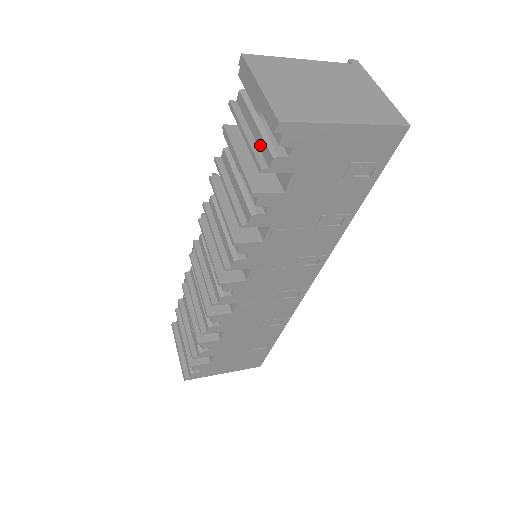
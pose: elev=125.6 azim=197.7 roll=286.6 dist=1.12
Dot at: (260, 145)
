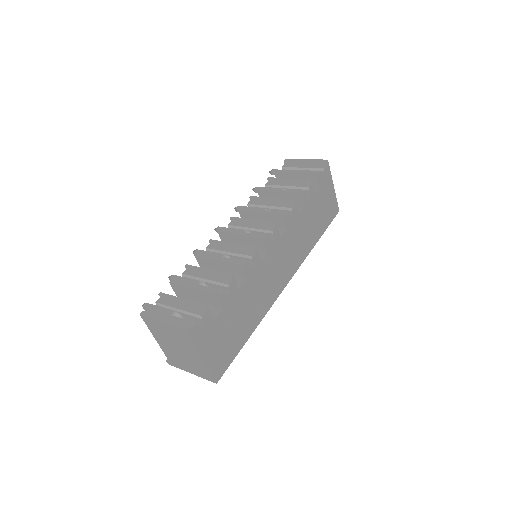
Dot at: occluded
